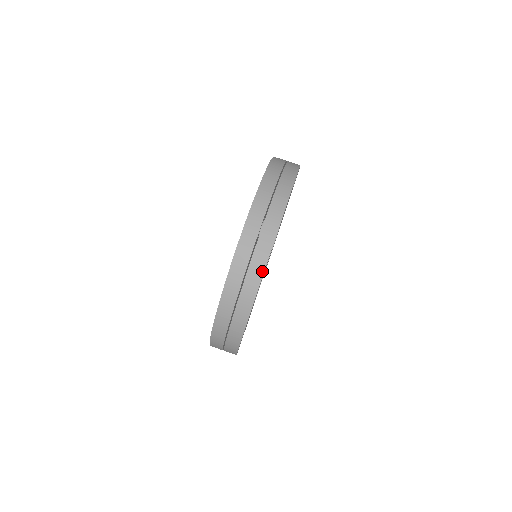
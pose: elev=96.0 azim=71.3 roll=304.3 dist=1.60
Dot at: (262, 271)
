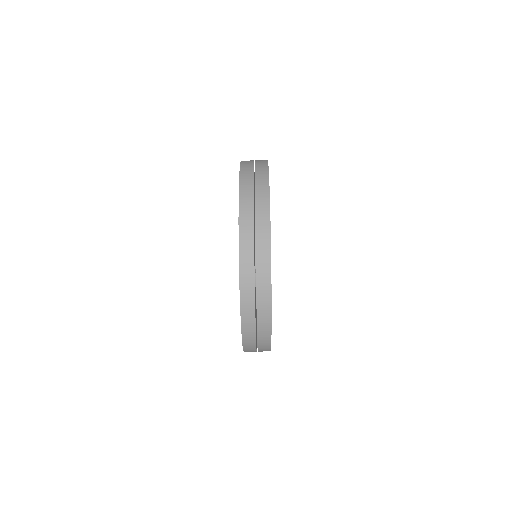
Dot at: (269, 240)
